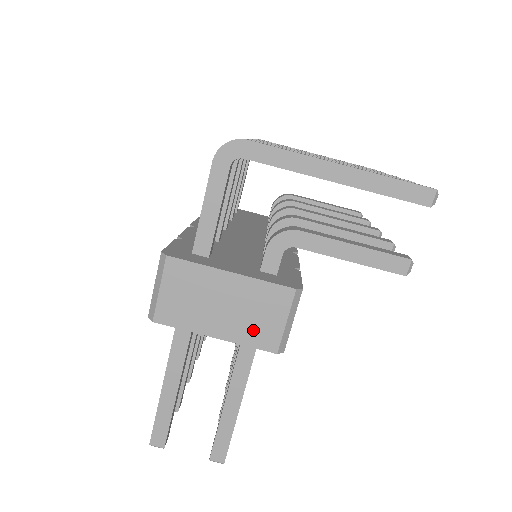
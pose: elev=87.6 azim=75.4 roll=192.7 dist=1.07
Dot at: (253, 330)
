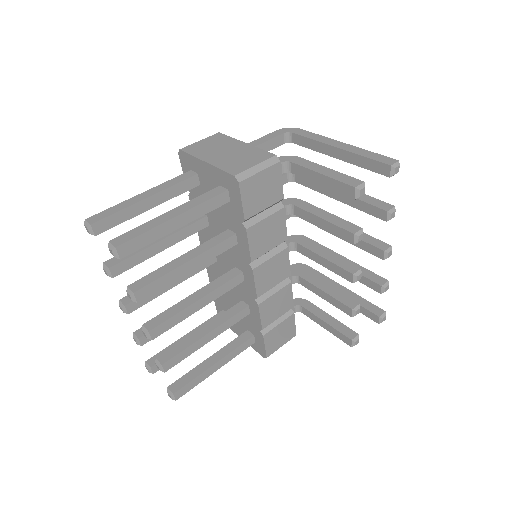
Dot at: (232, 164)
